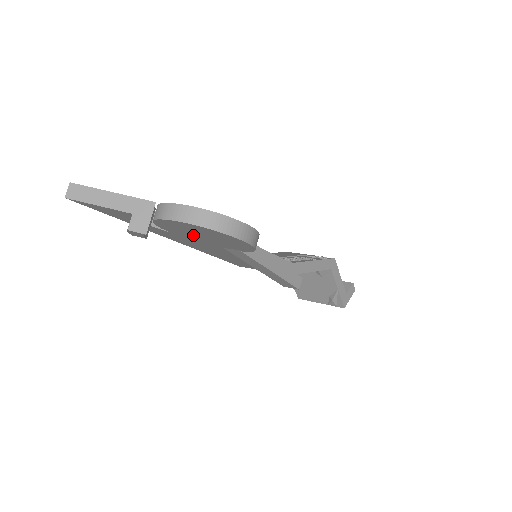
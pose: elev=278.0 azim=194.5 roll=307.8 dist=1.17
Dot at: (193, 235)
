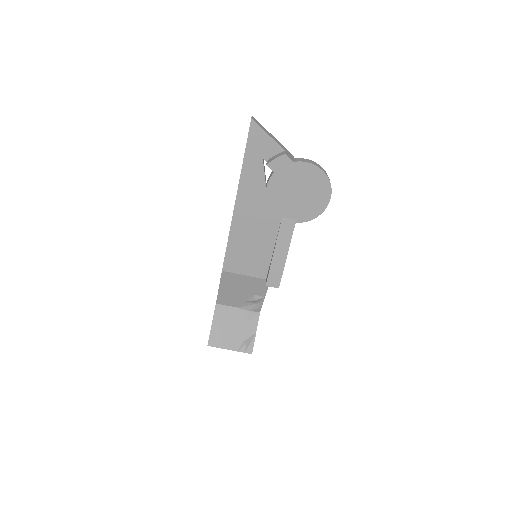
Dot at: (288, 191)
